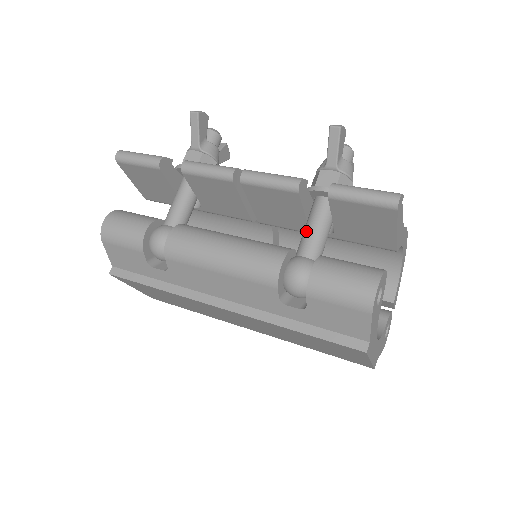
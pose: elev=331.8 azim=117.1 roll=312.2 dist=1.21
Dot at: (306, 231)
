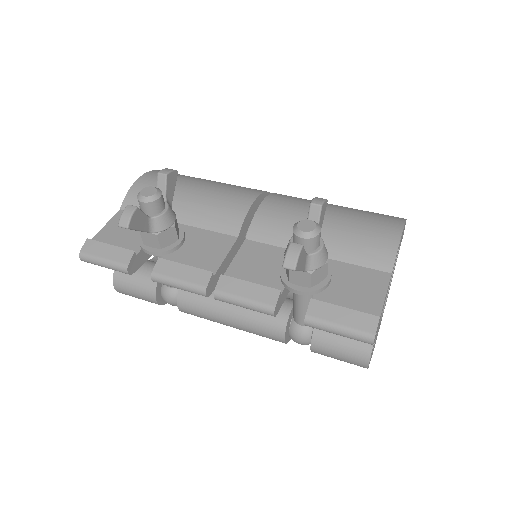
Dot at: (295, 307)
